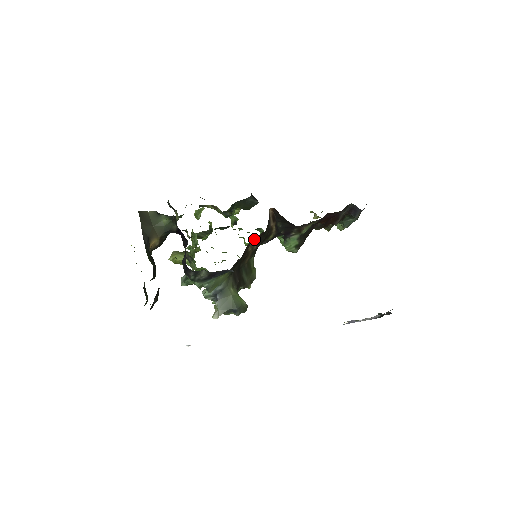
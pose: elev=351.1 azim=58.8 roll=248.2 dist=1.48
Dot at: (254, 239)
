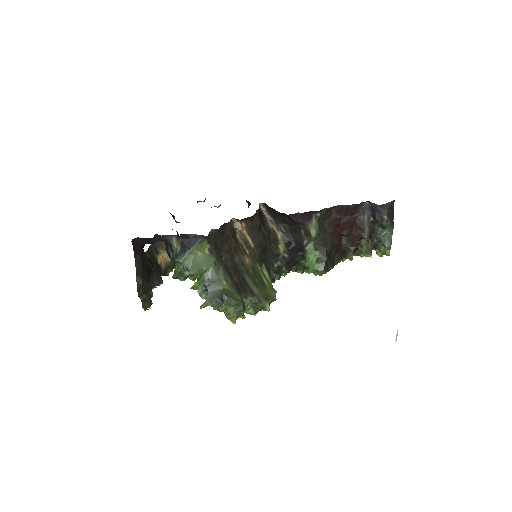
Dot at: (236, 222)
